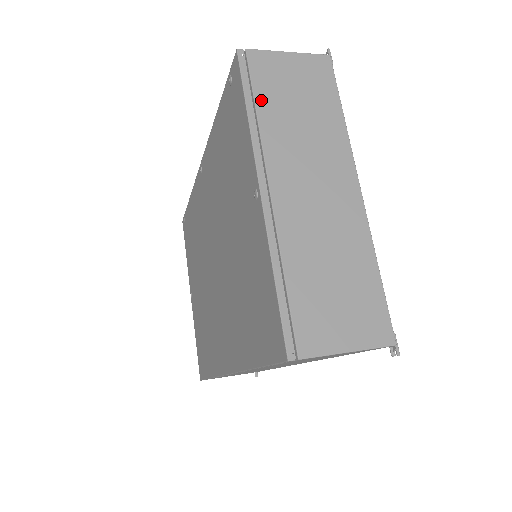
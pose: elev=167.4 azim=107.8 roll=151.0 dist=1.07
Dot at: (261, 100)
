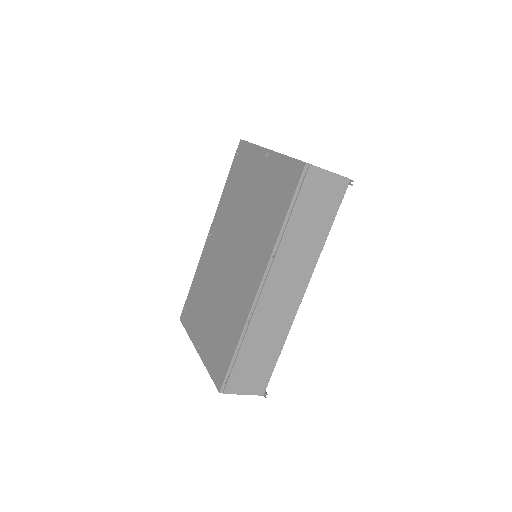
Dot at: occluded
